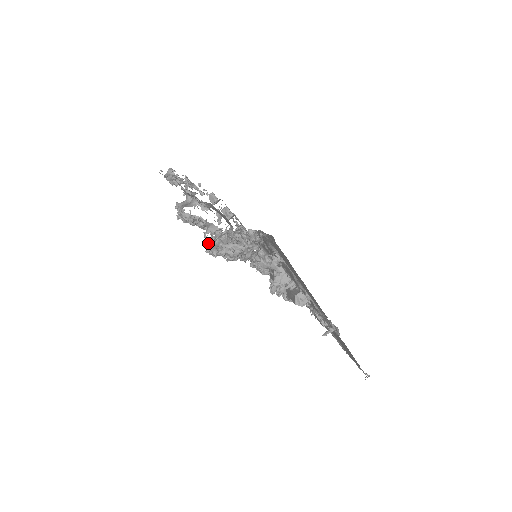
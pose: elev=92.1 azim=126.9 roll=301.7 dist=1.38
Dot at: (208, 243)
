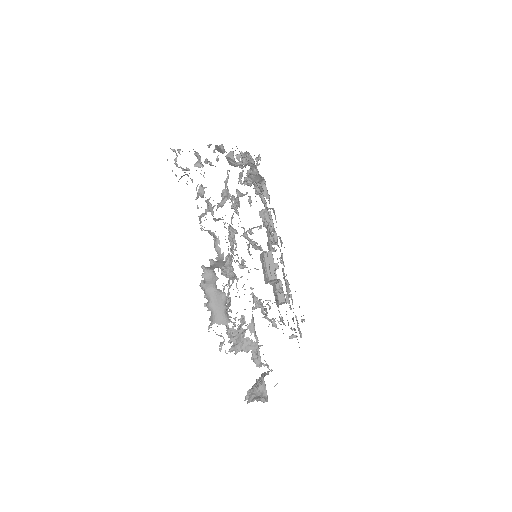
Dot at: (229, 328)
